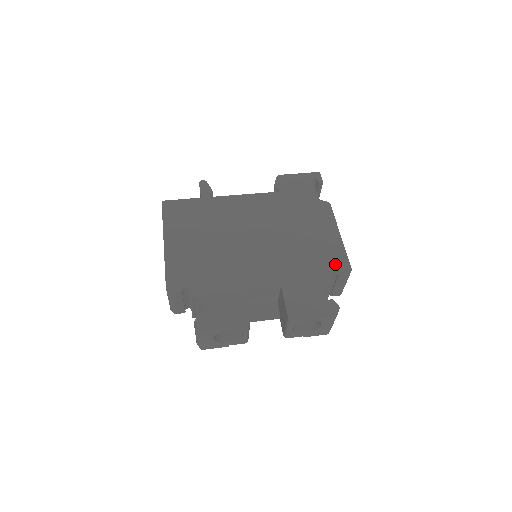
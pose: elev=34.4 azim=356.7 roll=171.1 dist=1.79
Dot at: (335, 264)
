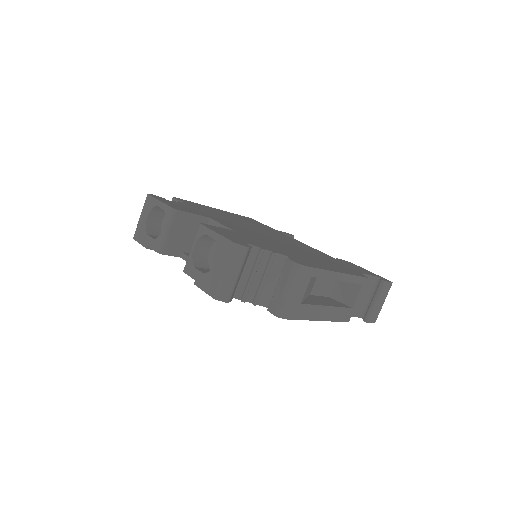
Dot at: (298, 259)
